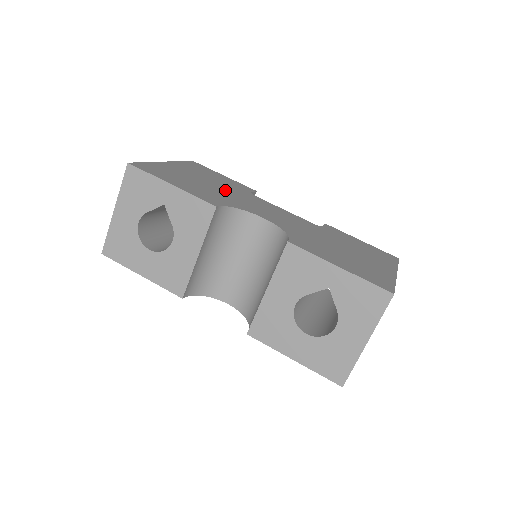
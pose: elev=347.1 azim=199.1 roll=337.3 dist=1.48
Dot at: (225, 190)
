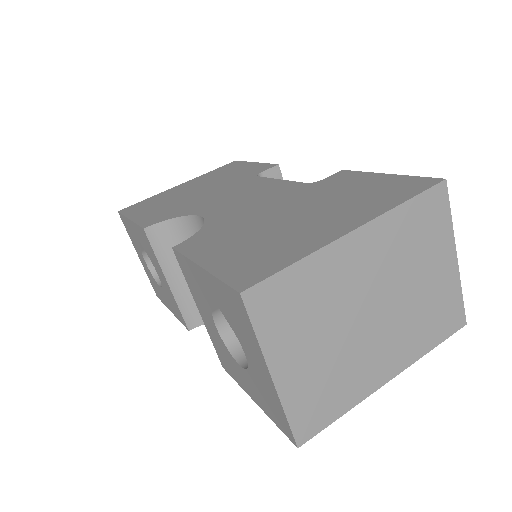
Dot at: (210, 191)
